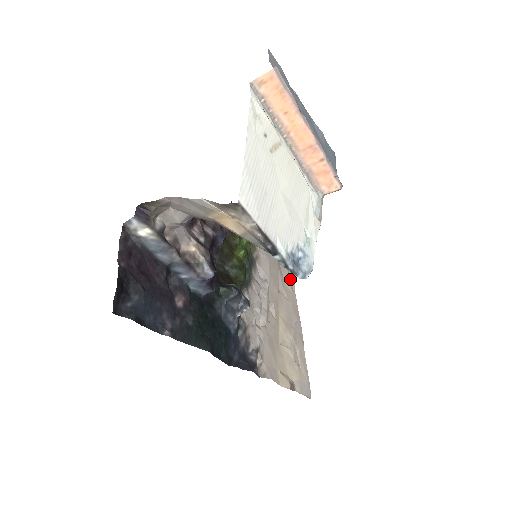
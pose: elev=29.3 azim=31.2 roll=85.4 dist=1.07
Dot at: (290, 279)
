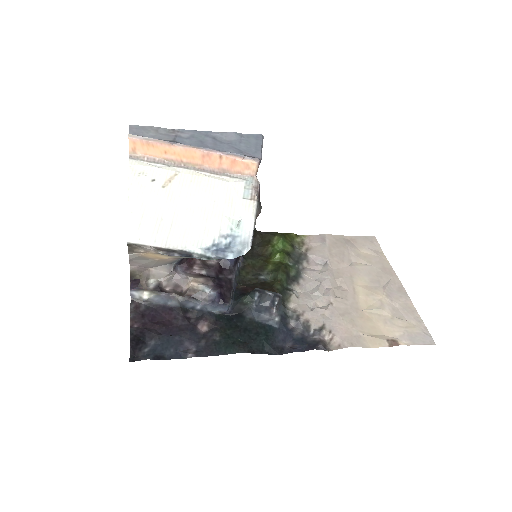
Dot at: (370, 245)
